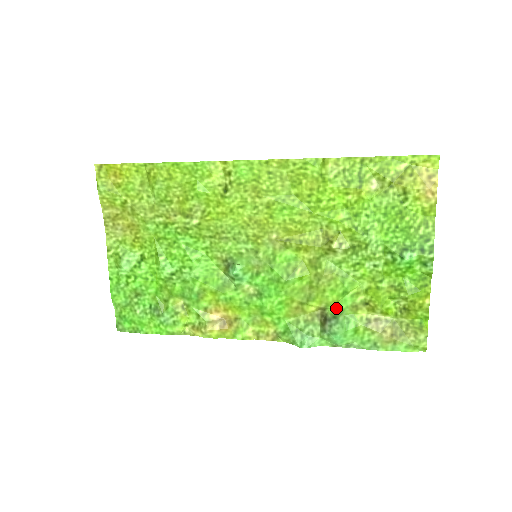
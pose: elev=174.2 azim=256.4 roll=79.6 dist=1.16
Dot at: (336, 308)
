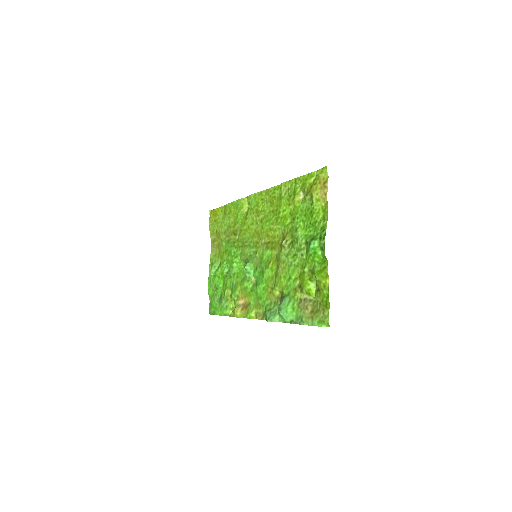
Dot at: (286, 291)
